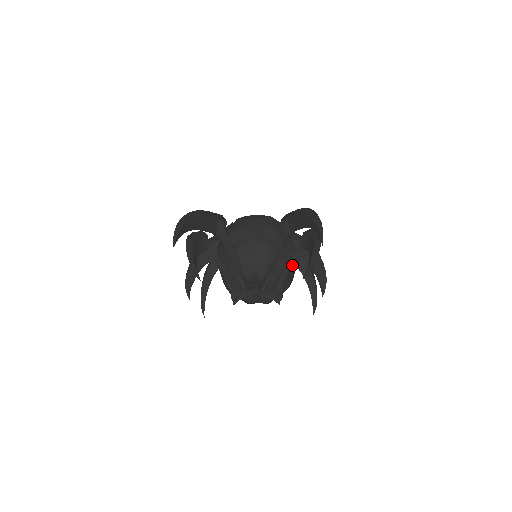
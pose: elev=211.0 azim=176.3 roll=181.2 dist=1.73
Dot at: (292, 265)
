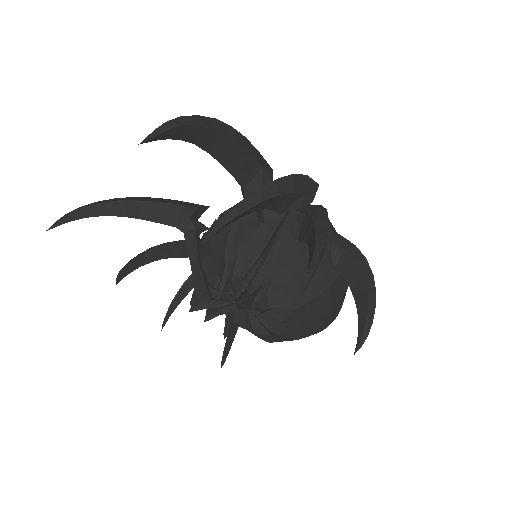
Dot at: (290, 254)
